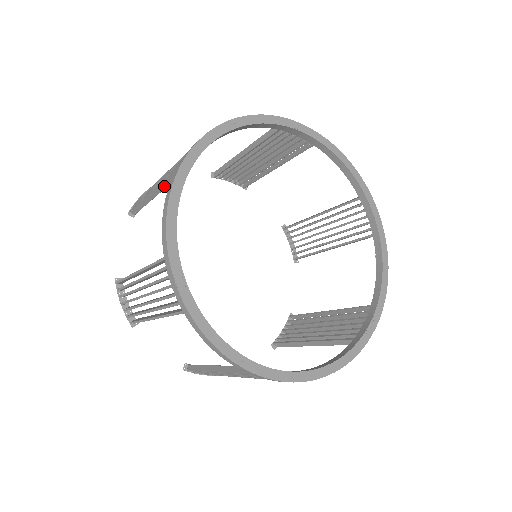
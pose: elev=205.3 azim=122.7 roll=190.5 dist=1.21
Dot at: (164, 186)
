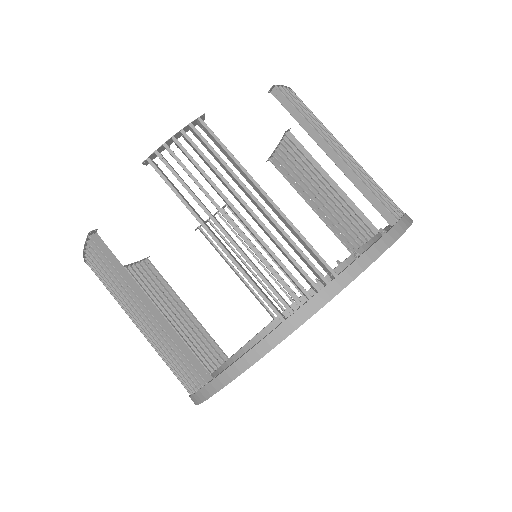
Dot at: (237, 266)
